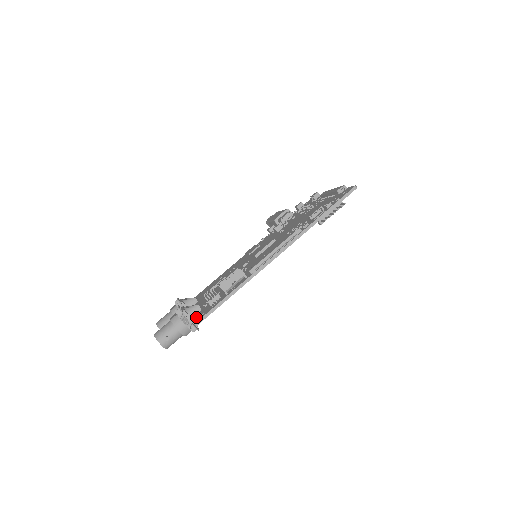
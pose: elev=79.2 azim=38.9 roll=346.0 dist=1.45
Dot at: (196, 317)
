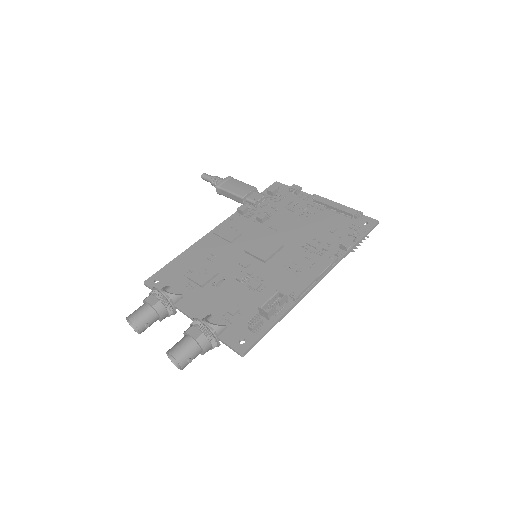
Dot at: (229, 340)
